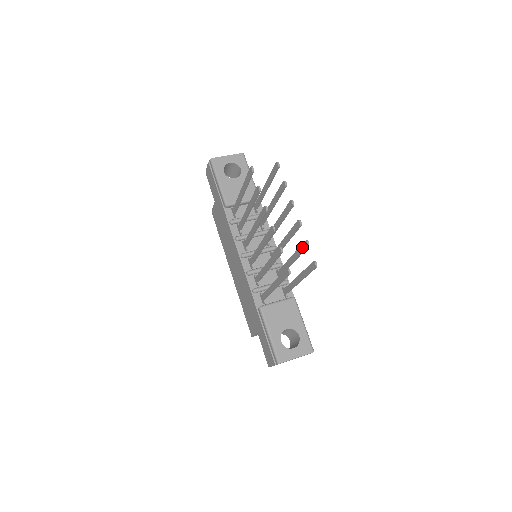
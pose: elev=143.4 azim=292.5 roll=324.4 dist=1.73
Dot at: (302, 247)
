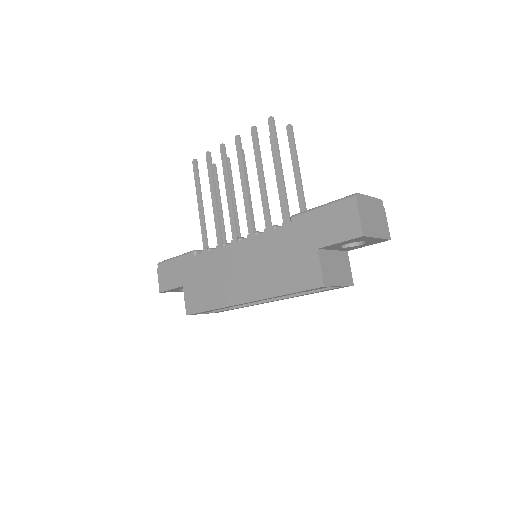
Dot at: occluded
